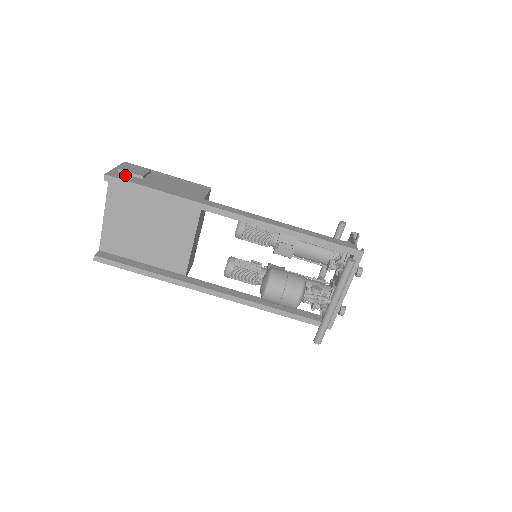
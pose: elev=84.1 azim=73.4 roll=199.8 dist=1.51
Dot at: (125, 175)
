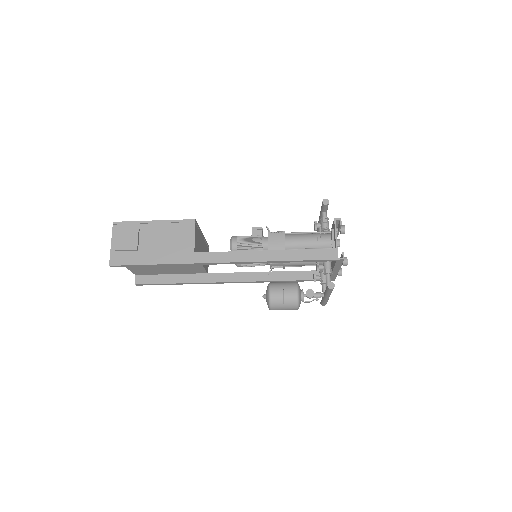
Dot at: (123, 254)
